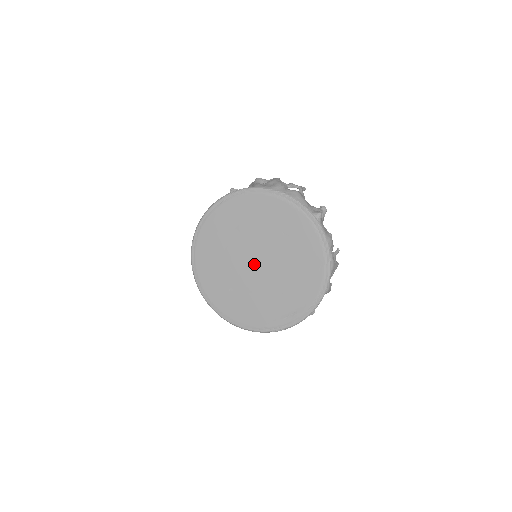
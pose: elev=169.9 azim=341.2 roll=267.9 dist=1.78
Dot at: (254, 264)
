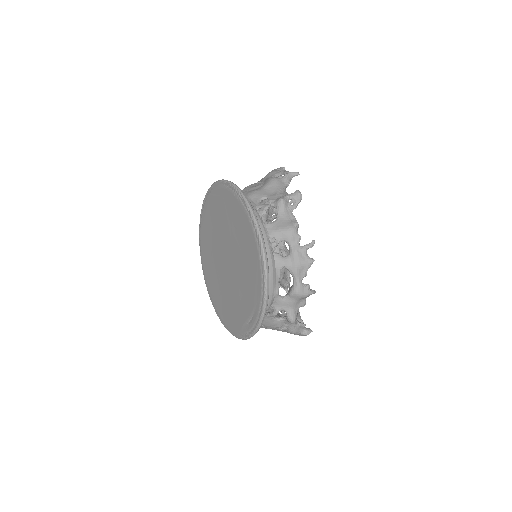
Dot at: (226, 263)
